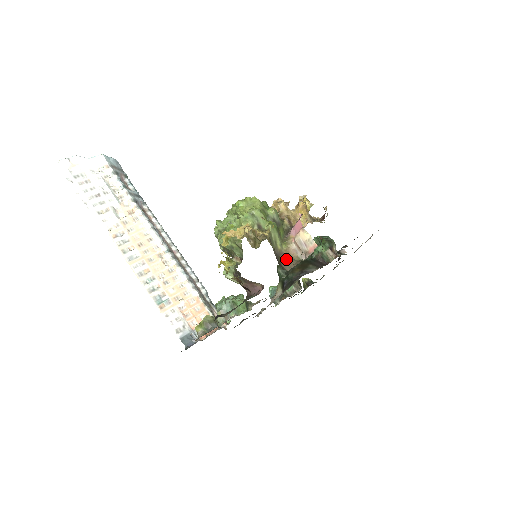
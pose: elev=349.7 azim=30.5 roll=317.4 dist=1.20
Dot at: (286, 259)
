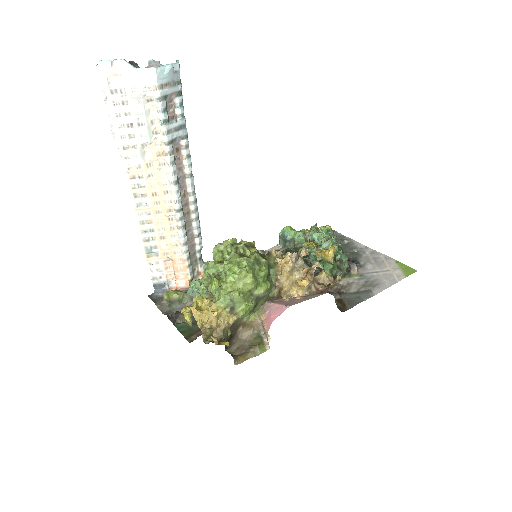
Dot at: (246, 327)
